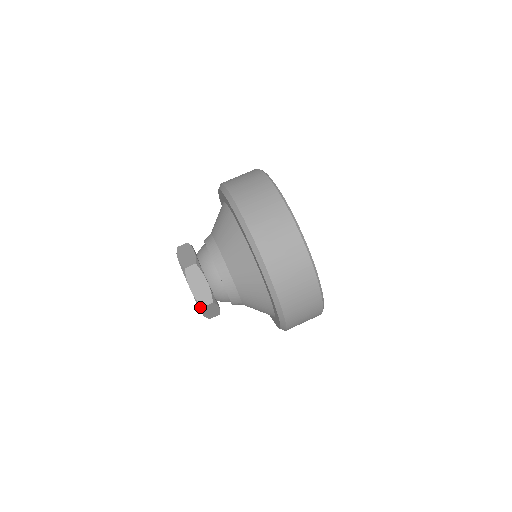
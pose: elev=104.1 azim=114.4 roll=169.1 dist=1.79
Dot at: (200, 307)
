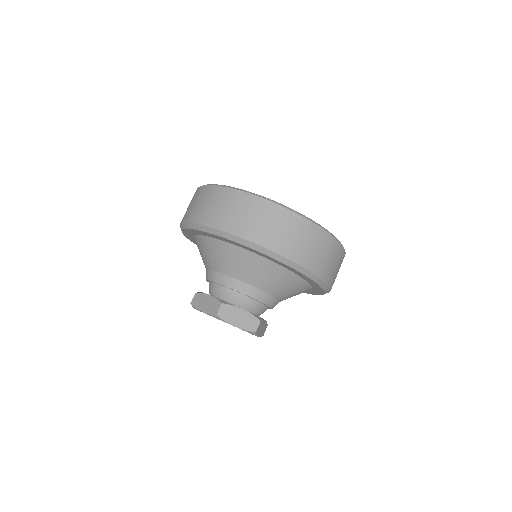
Dot at: occluded
